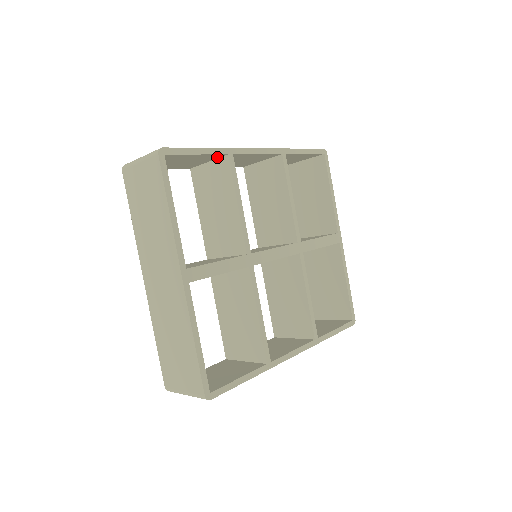
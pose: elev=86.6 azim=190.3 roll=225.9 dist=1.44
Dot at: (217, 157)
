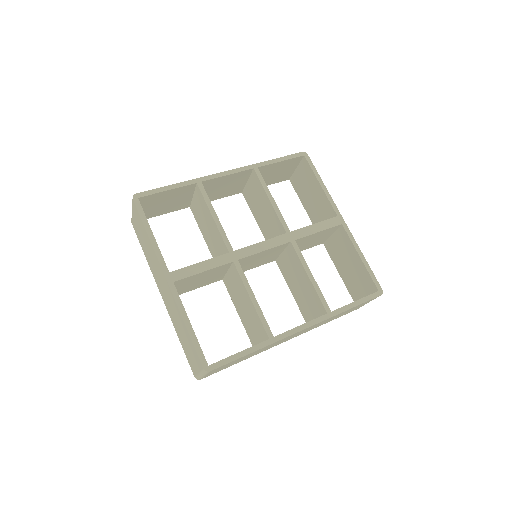
Dot at: (192, 189)
